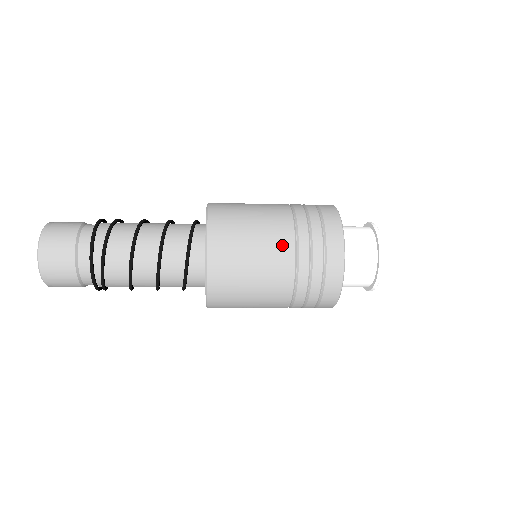
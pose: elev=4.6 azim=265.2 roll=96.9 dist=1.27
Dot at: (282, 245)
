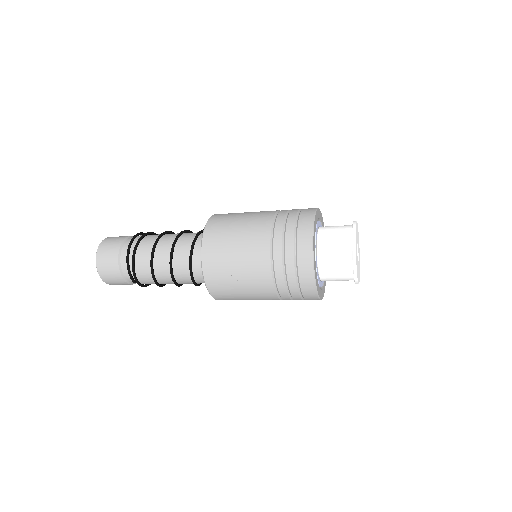
Dot at: (265, 214)
